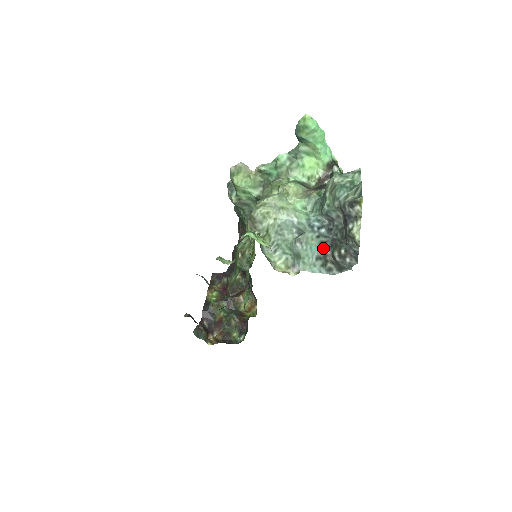
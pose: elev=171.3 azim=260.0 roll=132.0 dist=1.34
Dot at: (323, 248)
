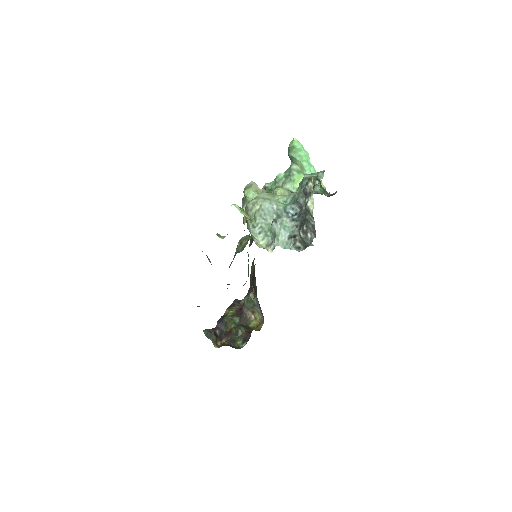
Dot at: (295, 231)
